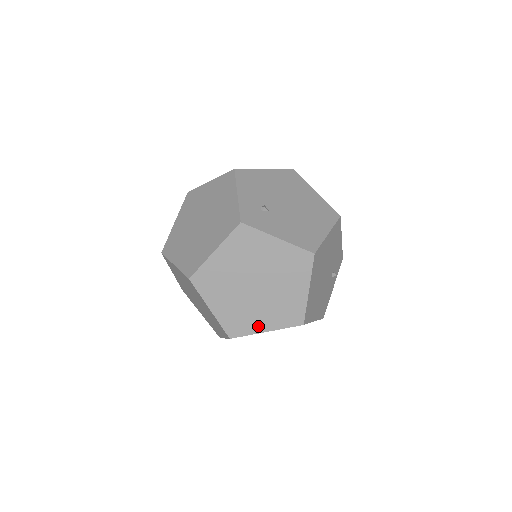
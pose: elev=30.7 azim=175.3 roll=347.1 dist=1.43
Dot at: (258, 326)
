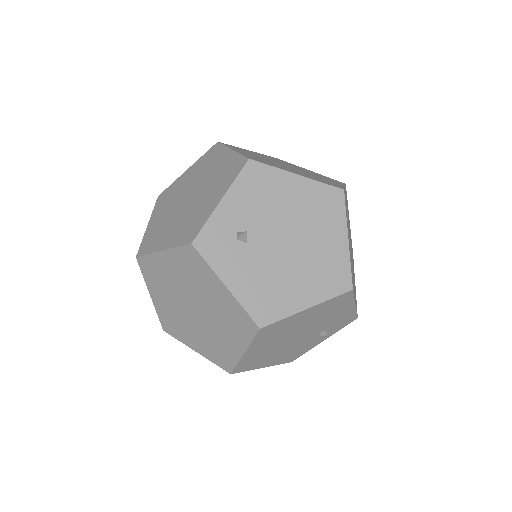
Dot at: (189, 341)
